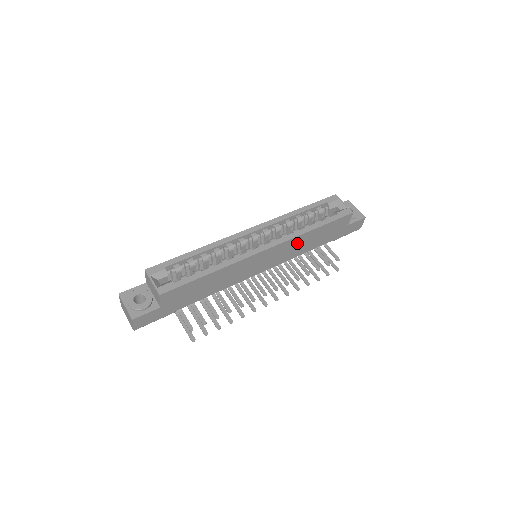
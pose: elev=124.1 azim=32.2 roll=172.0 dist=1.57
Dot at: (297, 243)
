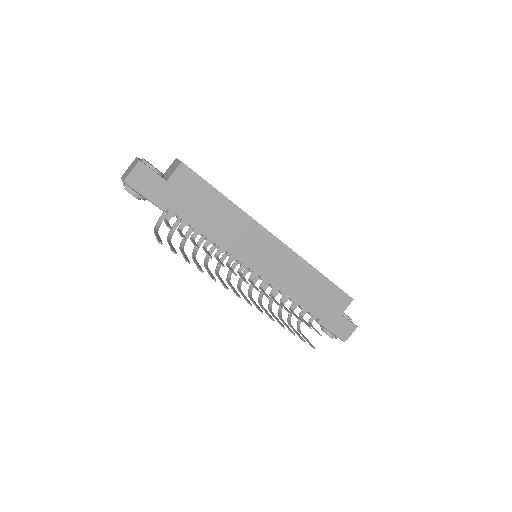
Dot at: (299, 272)
